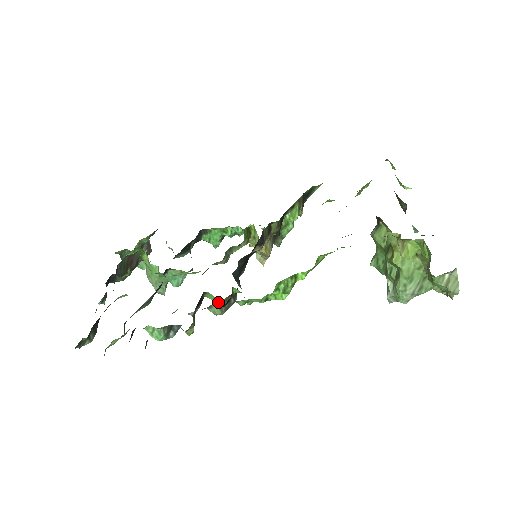
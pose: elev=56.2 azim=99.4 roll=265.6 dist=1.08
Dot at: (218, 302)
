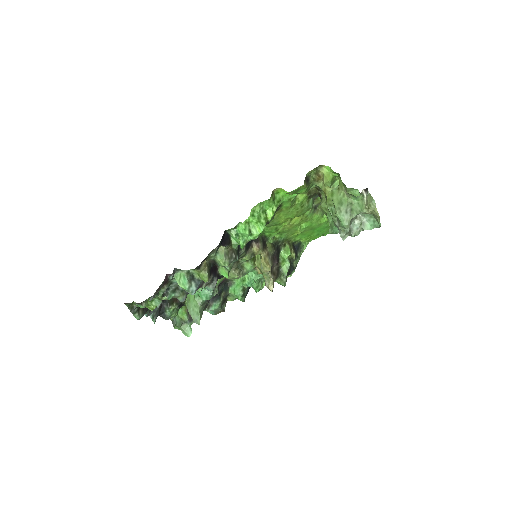
Dot at: (222, 249)
